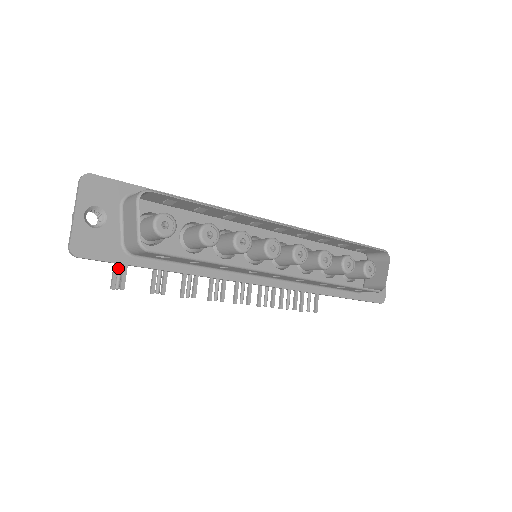
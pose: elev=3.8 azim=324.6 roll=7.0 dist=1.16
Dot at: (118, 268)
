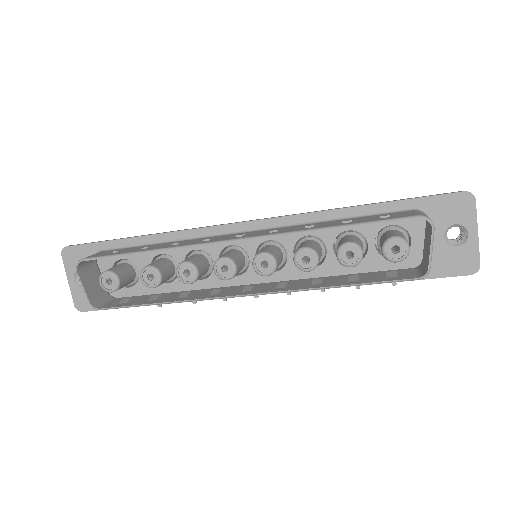
Dot at: occluded
